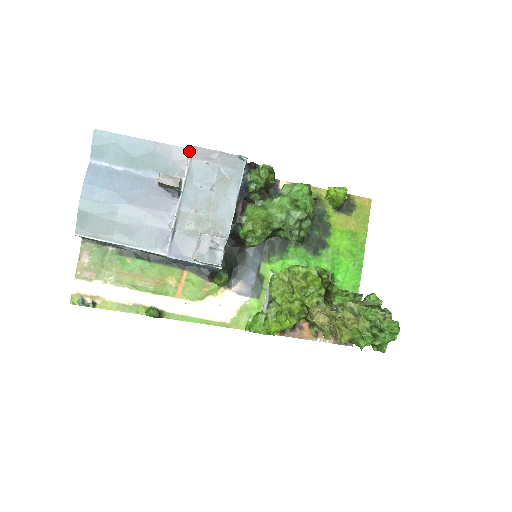
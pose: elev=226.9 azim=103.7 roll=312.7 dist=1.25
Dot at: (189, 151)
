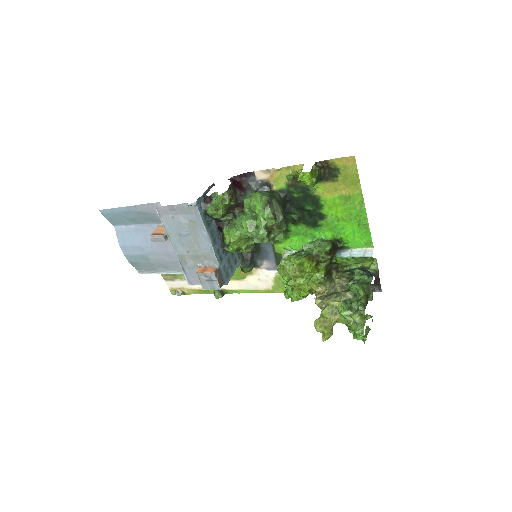
Dot at: (160, 204)
